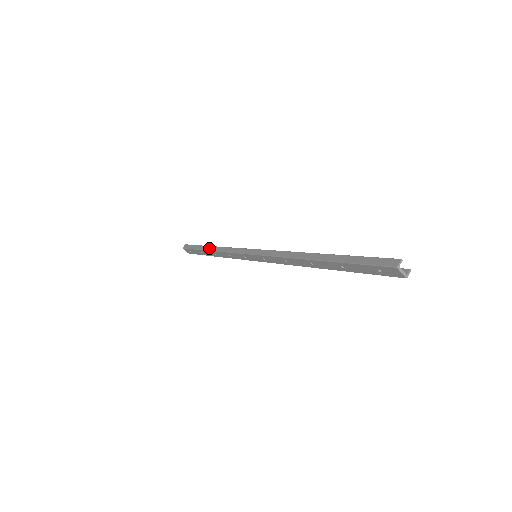
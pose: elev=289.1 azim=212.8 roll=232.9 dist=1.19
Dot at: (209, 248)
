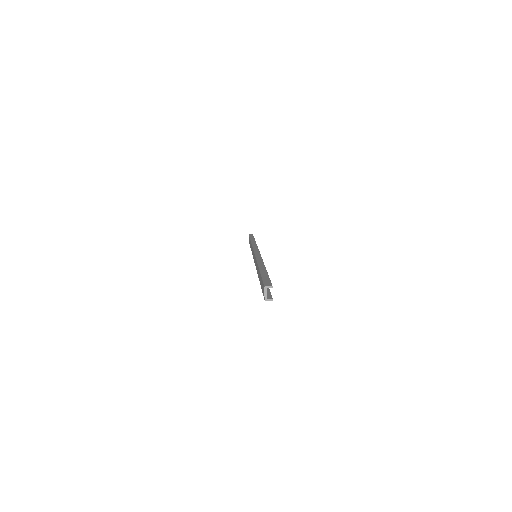
Dot at: (253, 240)
